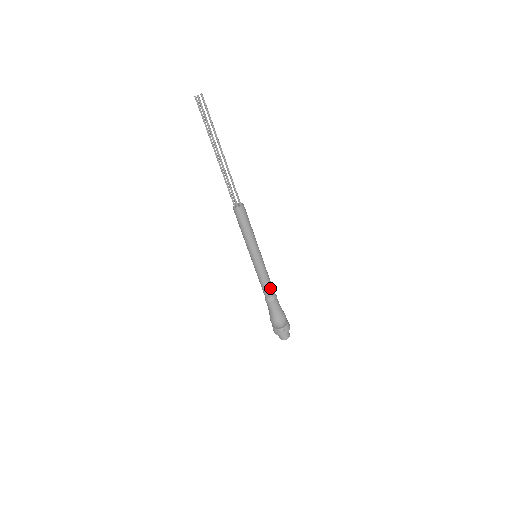
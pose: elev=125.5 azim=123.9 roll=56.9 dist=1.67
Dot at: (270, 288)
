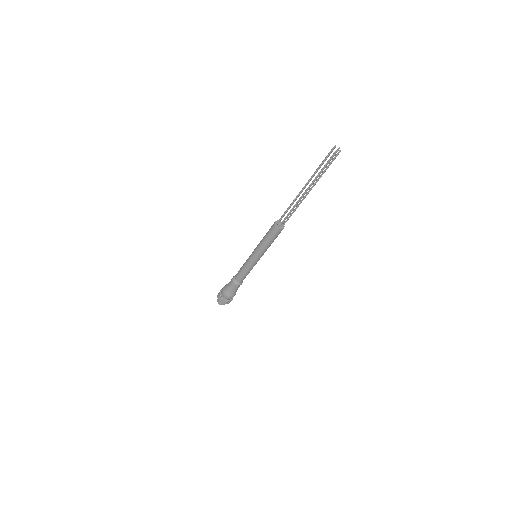
Dot at: occluded
